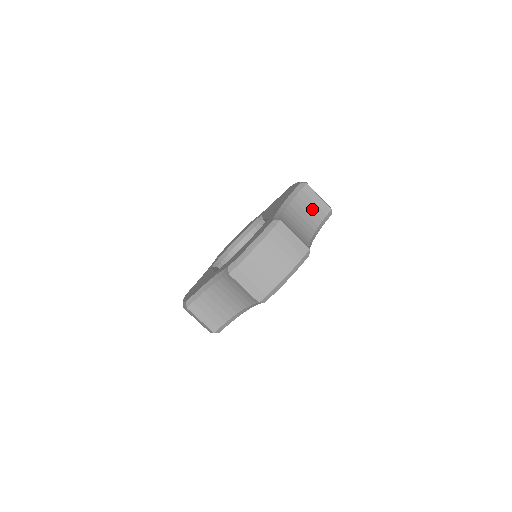
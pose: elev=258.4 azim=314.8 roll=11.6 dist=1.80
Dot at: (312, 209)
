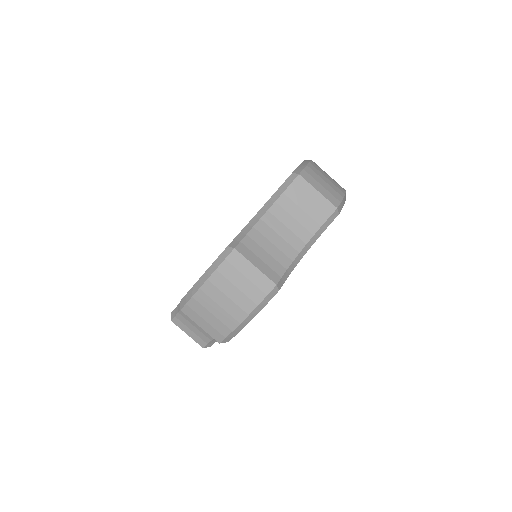
Dot at: occluded
